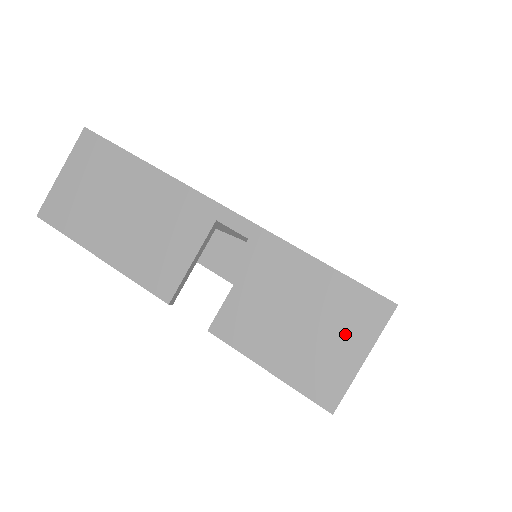
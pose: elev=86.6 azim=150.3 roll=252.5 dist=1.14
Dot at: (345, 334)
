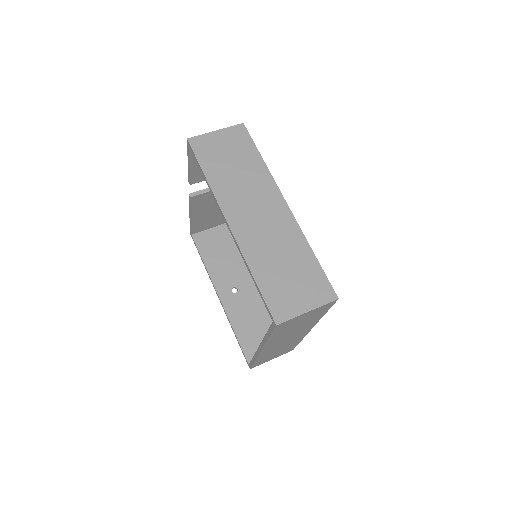
Dot at: occluded
